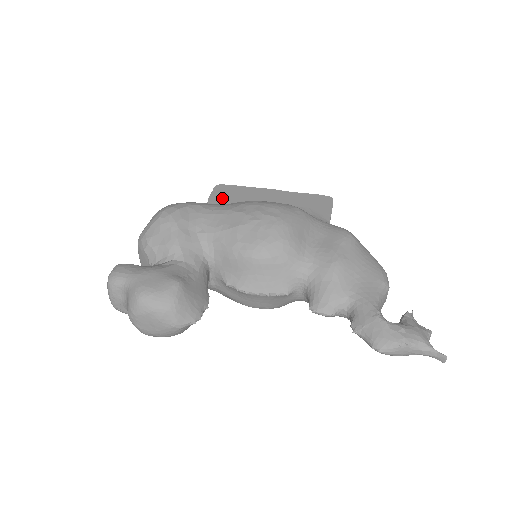
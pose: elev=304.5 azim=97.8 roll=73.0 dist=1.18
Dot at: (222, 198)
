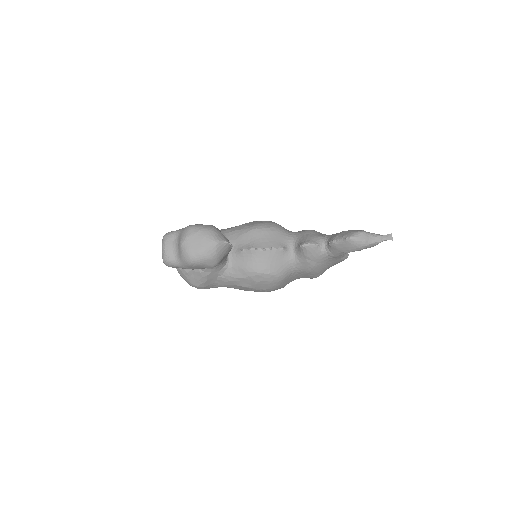
Dot at: occluded
